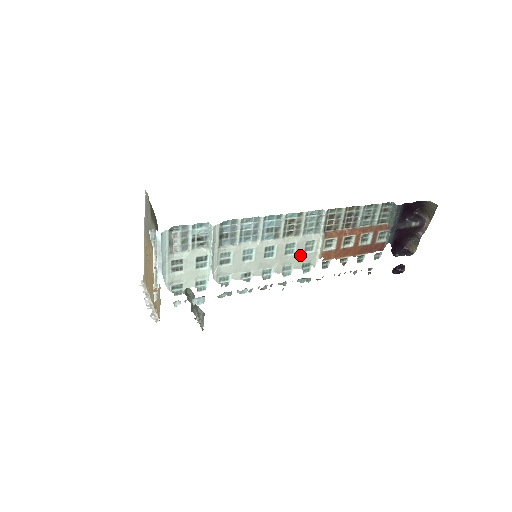
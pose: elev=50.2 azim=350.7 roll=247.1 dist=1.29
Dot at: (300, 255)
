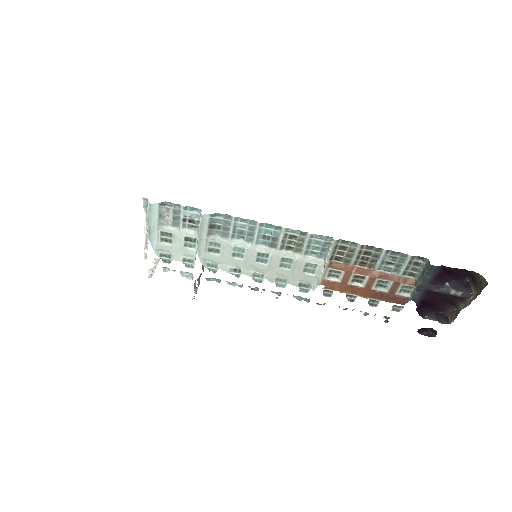
Dot at: (298, 273)
